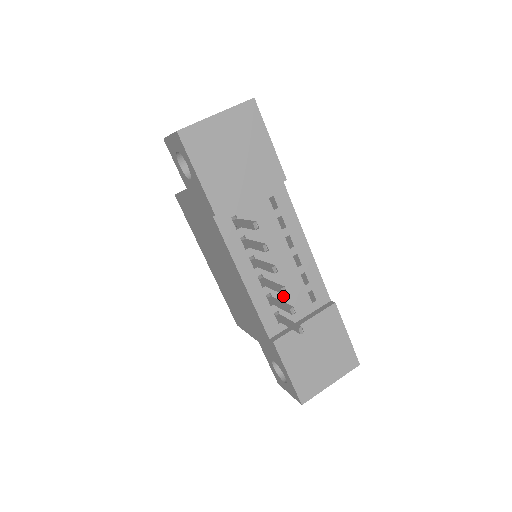
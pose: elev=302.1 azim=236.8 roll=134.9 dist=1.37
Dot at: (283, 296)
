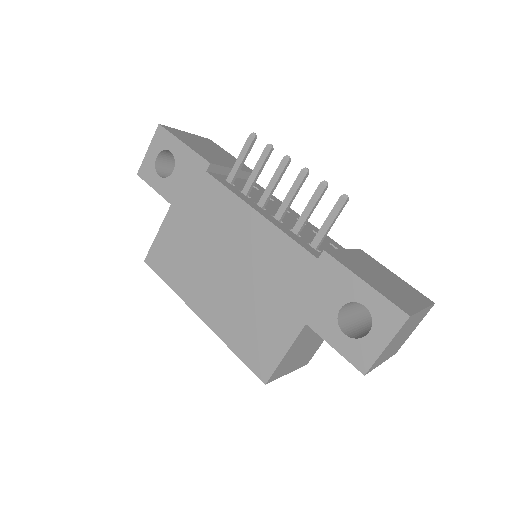
Dot at: (306, 236)
